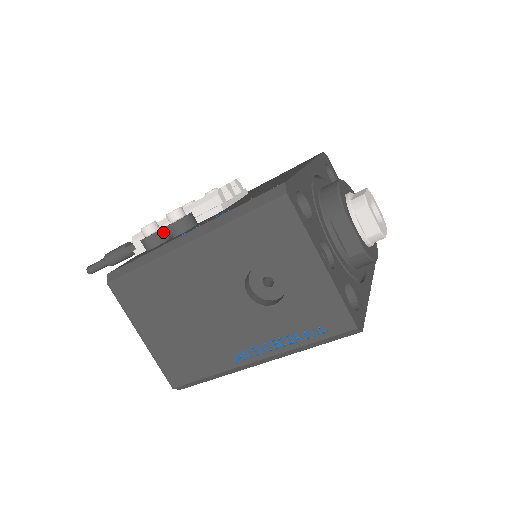
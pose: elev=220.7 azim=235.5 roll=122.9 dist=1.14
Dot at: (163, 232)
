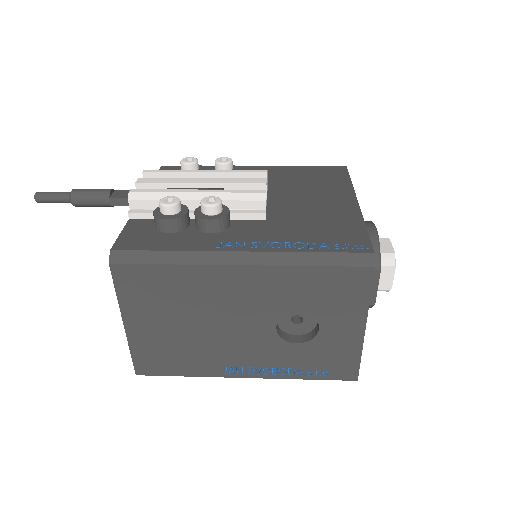
Dot at: (187, 217)
